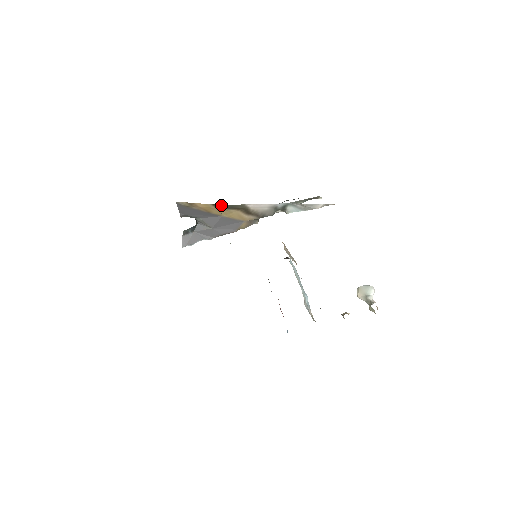
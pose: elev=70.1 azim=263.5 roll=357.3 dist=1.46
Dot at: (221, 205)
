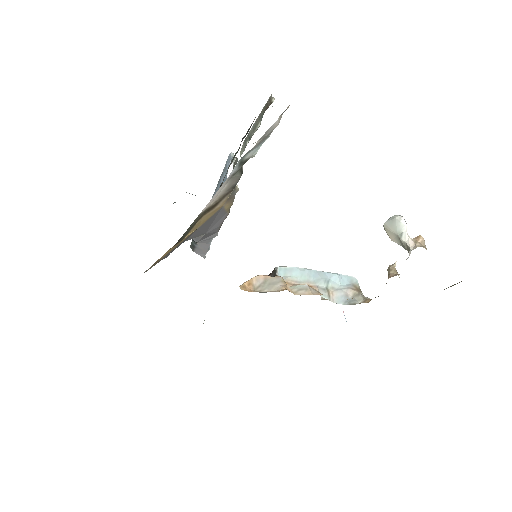
Dot at: (179, 240)
